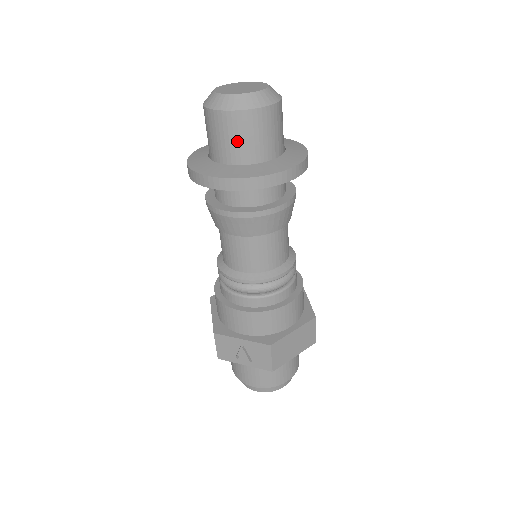
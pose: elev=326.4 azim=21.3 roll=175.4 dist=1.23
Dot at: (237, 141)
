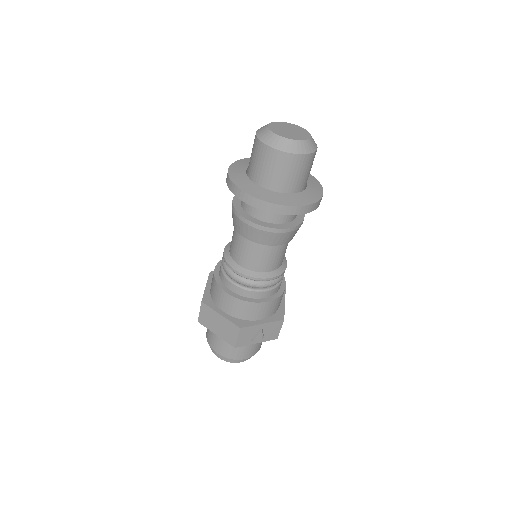
Dot at: (301, 175)
